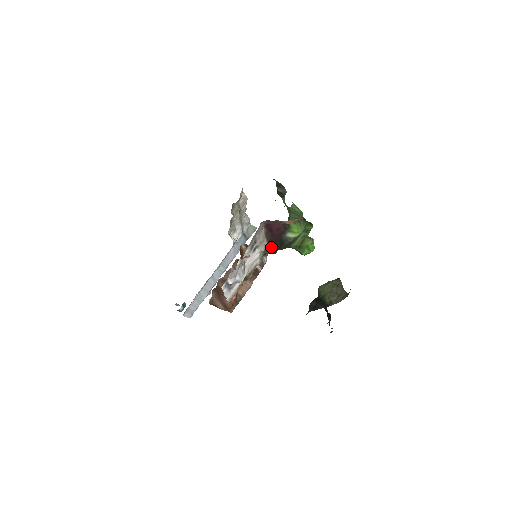
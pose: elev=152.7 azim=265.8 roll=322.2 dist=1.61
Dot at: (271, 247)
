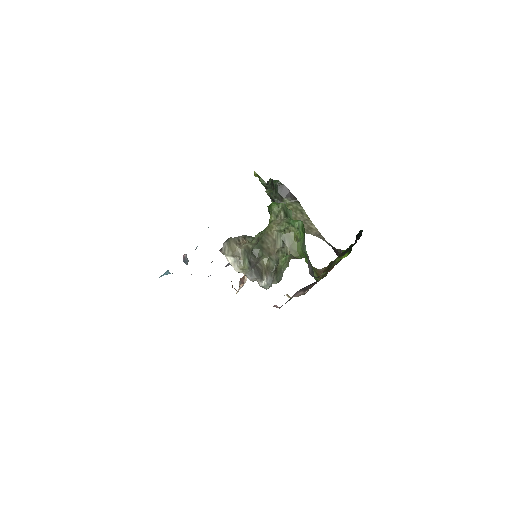
Dot at: occluded
